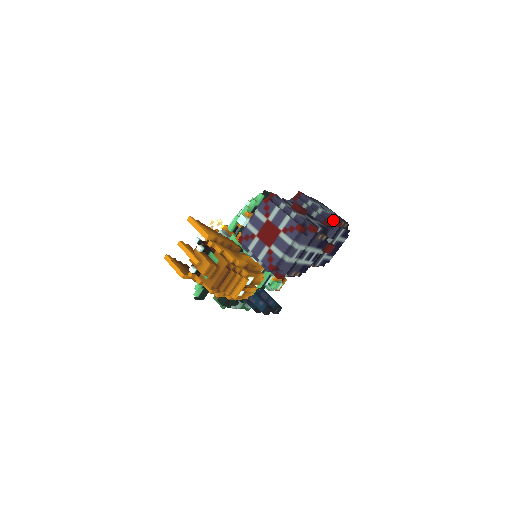
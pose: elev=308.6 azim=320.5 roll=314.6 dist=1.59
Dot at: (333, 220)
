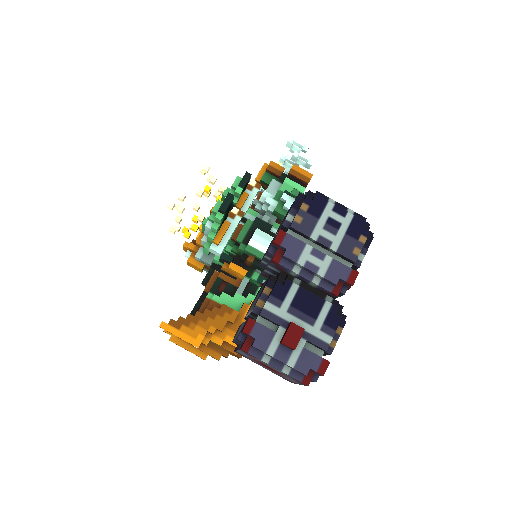
Dot at: (344, 282)
